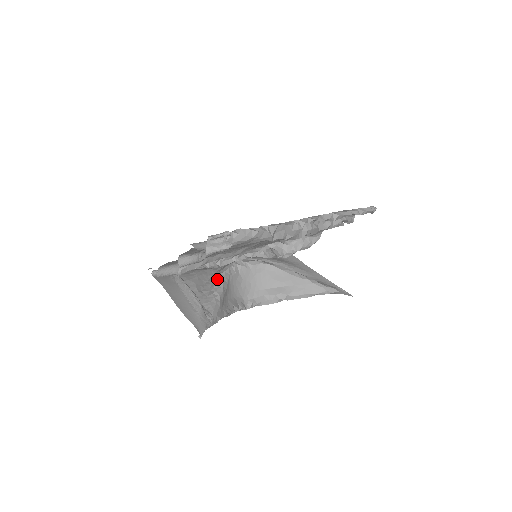
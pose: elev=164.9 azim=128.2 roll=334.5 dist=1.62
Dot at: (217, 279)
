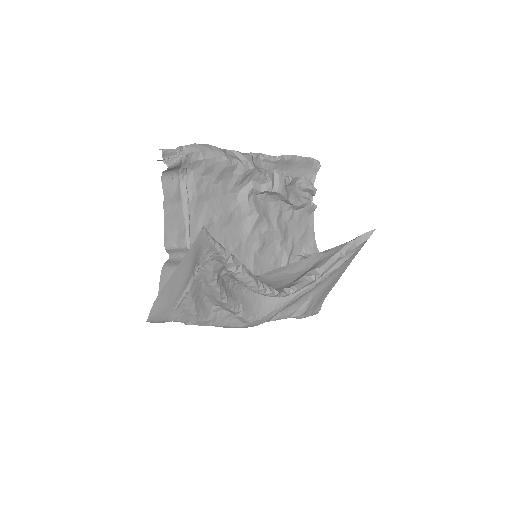
Dot at: occluded
